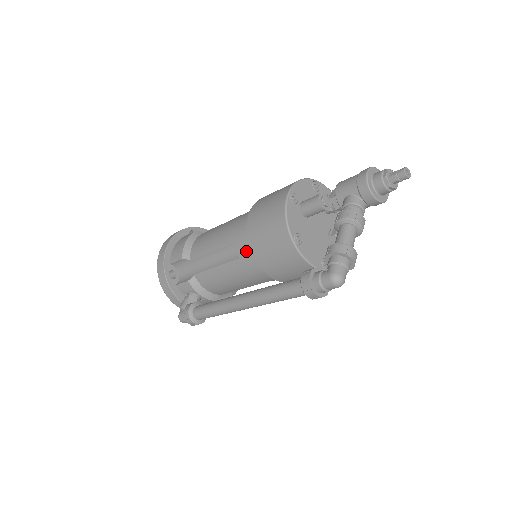
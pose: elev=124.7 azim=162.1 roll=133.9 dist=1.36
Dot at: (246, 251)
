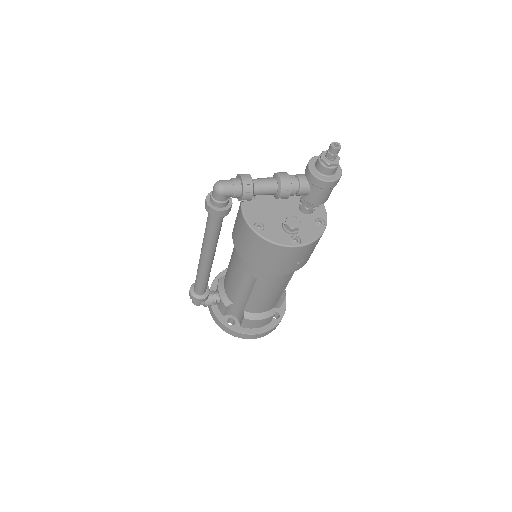
Dot at: occluded
